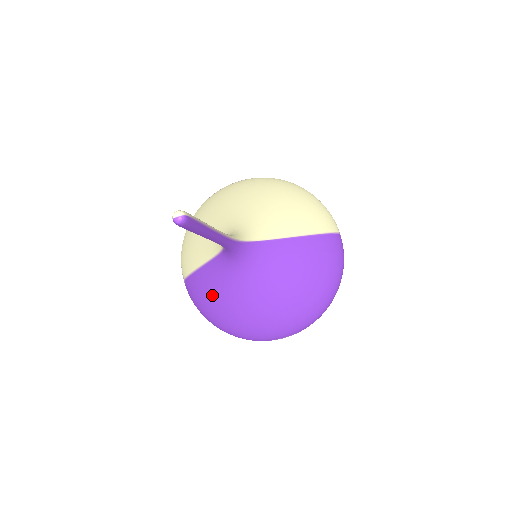
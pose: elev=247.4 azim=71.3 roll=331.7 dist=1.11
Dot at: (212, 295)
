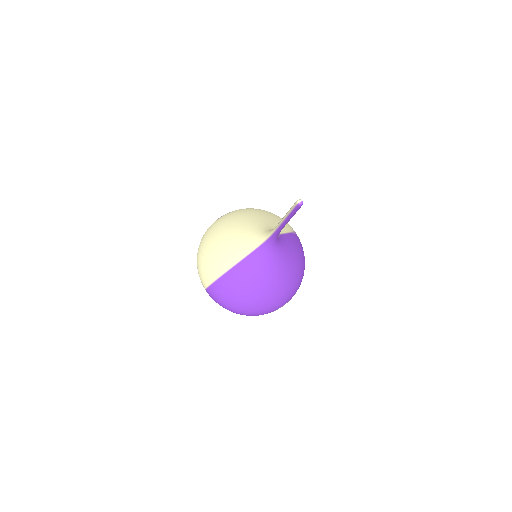
Dot at: (246, 281)
